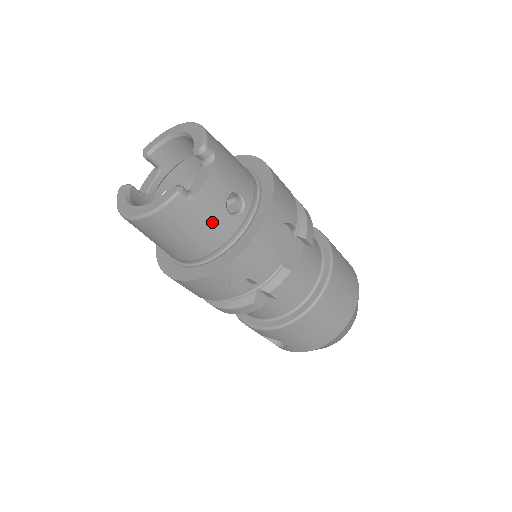
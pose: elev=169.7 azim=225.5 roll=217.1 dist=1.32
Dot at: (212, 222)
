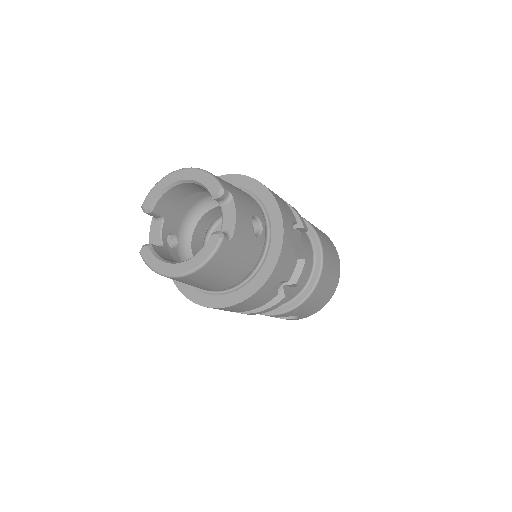
Dot at: (247, 250)
